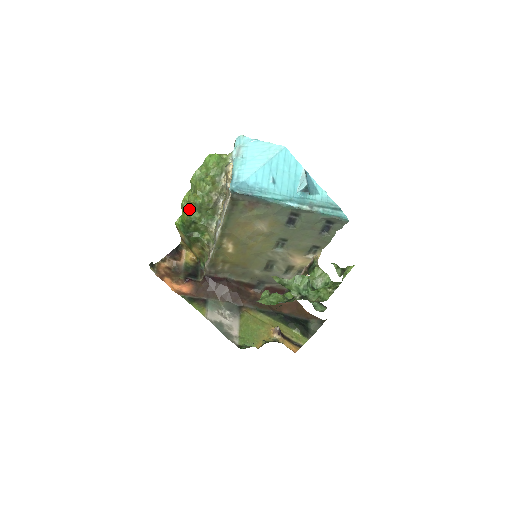
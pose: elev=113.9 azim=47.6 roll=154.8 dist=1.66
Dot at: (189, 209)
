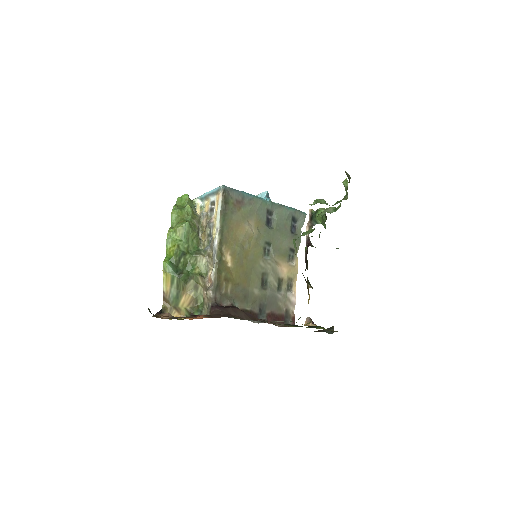
Dot at: (176, 240)
